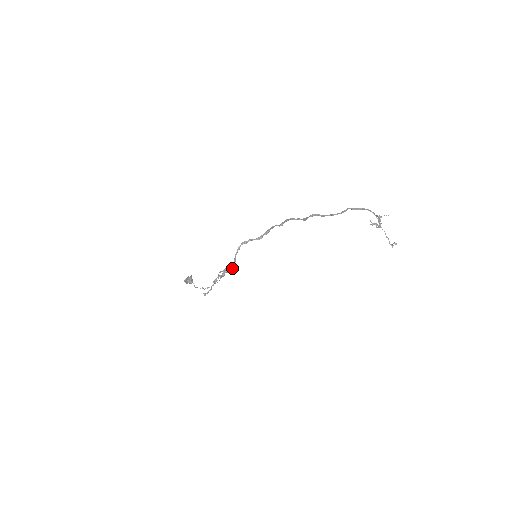
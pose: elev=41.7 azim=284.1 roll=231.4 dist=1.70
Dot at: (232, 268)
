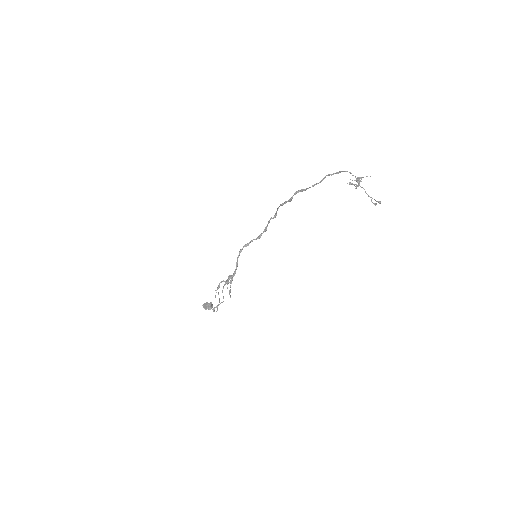
Dot at: (235, 273)
